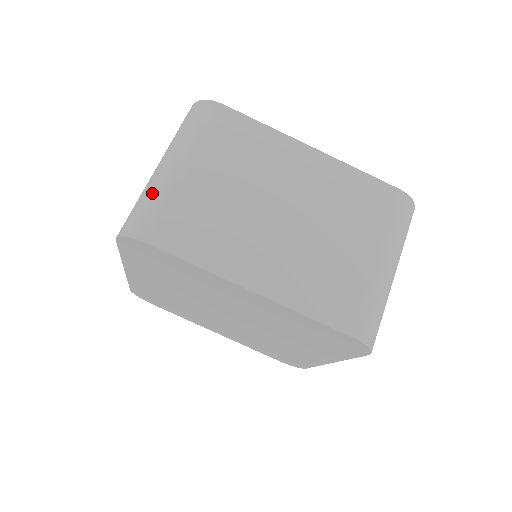
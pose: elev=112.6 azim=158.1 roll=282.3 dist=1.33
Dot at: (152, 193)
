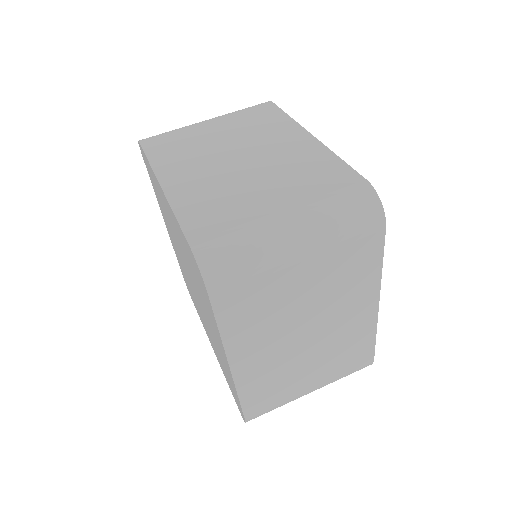
Dot at: occluded
